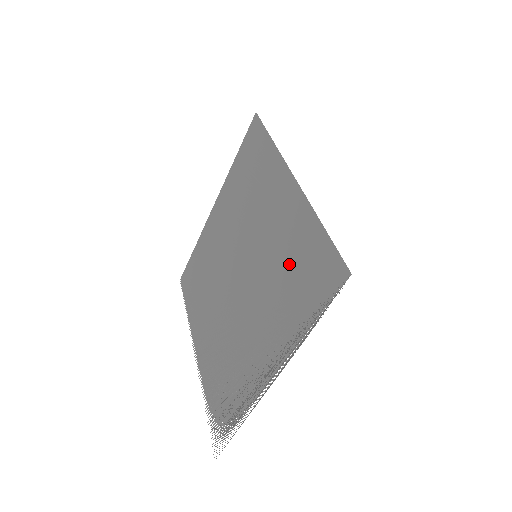
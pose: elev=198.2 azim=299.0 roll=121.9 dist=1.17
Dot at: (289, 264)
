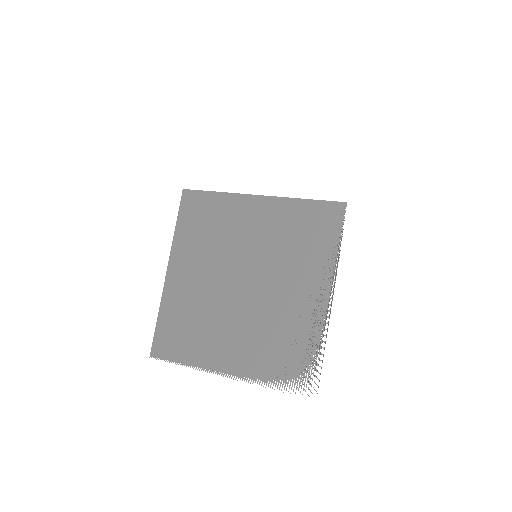
Dot at: (295, 234)
